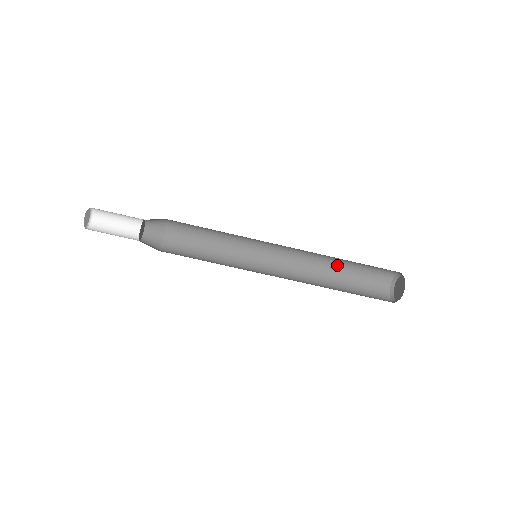
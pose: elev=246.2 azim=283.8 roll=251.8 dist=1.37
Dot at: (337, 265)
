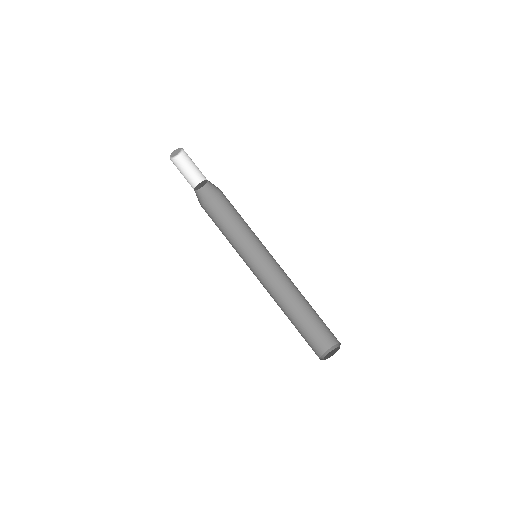
Dot at: (293, 314)
